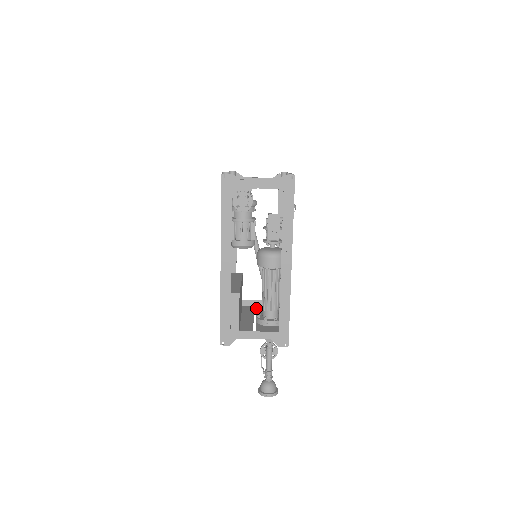
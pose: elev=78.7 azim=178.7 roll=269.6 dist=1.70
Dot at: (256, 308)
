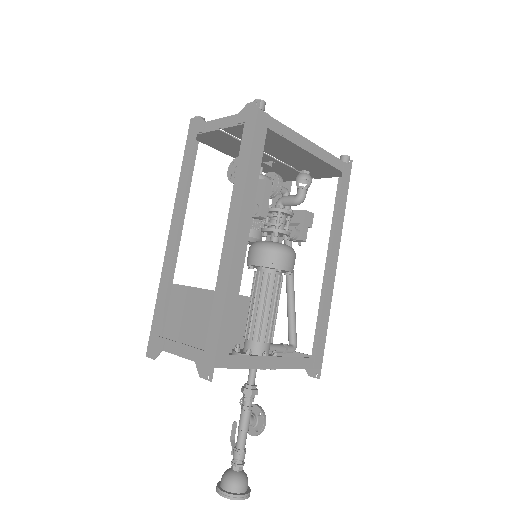
Dot at: occluded
